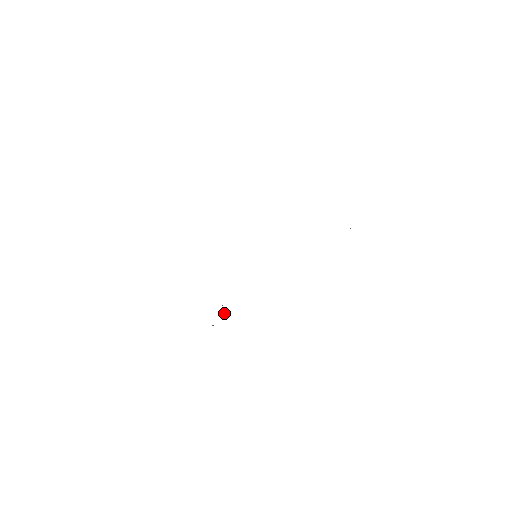
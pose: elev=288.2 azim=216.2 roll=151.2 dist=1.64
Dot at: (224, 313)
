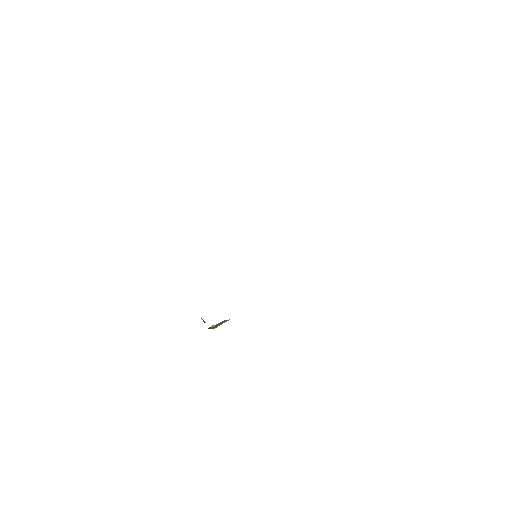
Dot at: occluded
